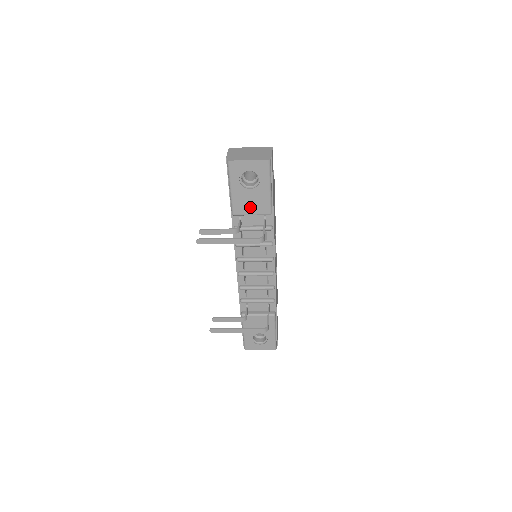
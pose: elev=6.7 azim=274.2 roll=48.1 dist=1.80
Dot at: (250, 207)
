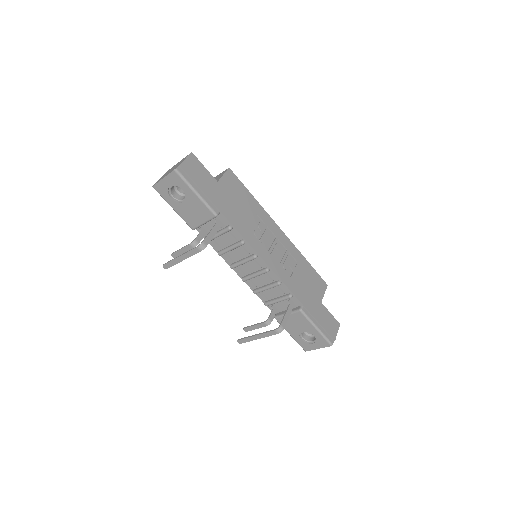
Dot at: (197, 217)
